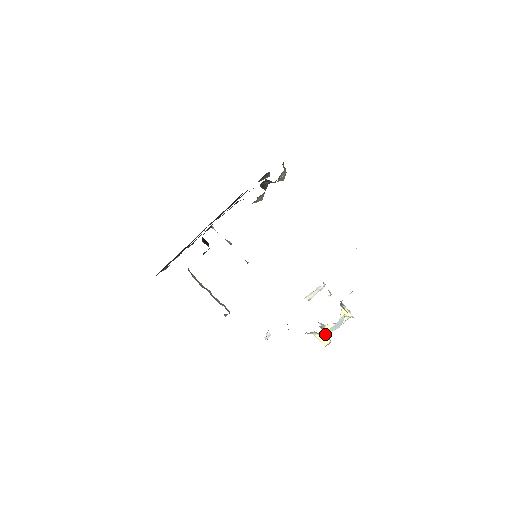
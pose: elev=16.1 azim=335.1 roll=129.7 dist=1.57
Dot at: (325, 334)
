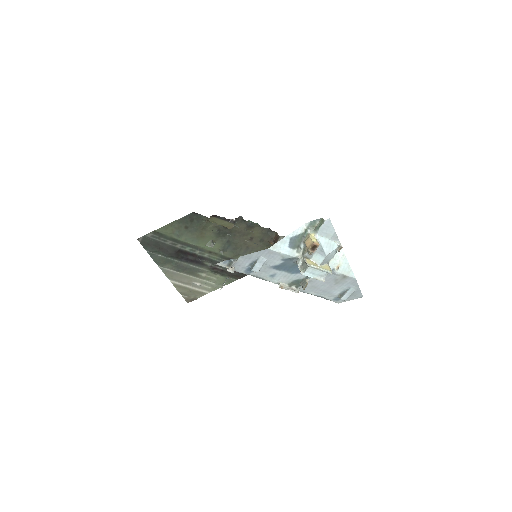
Dot at: occluded
